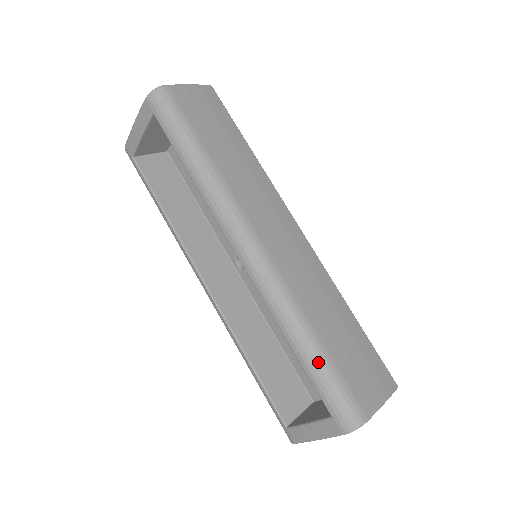
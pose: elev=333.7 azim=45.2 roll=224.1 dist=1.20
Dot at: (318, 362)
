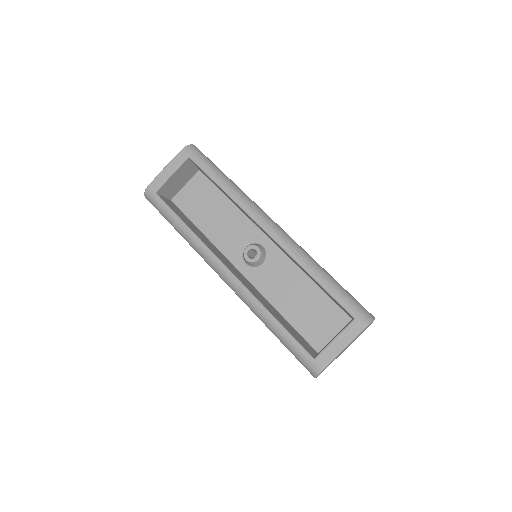
Dot at: (336, 285)
